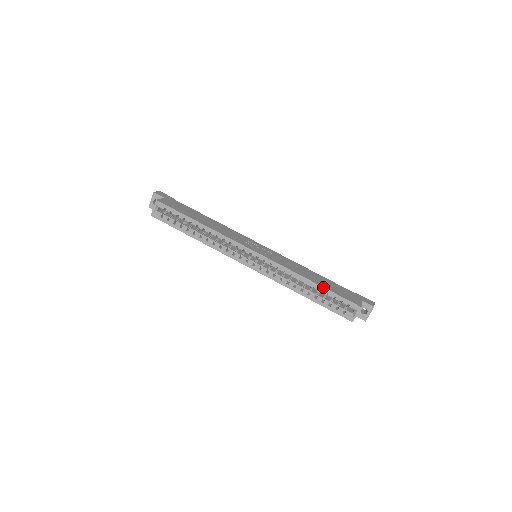
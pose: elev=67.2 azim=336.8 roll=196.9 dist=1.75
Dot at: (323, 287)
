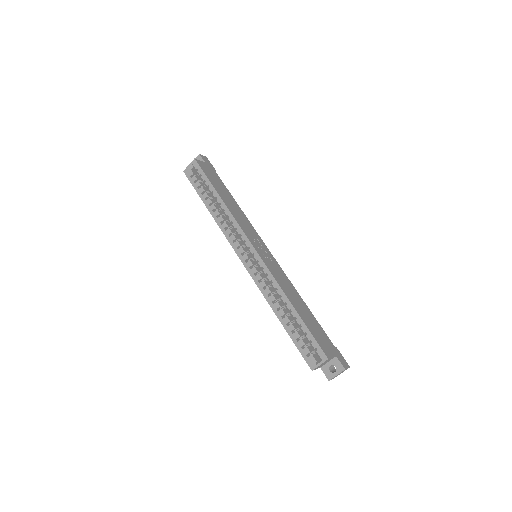
Dot at: (300, 317)
